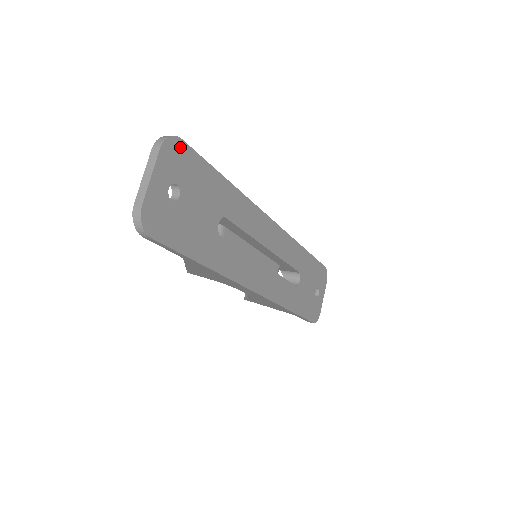
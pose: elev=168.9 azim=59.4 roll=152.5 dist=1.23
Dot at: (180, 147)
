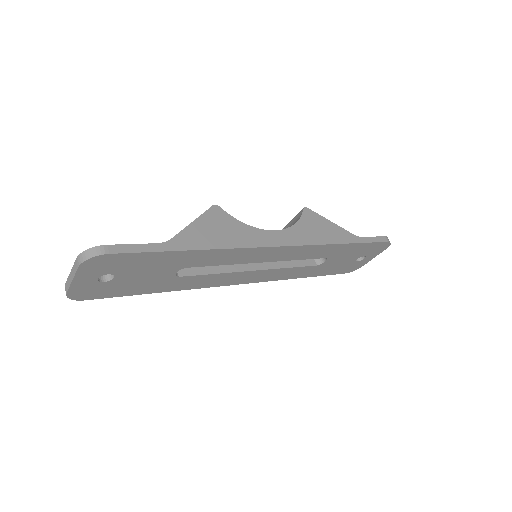
Dot at: (107, 258)
